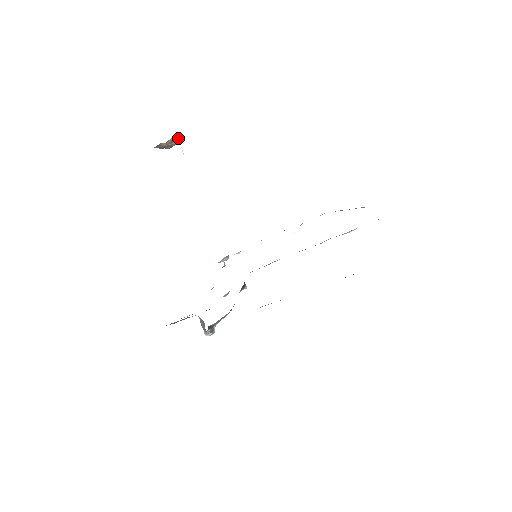
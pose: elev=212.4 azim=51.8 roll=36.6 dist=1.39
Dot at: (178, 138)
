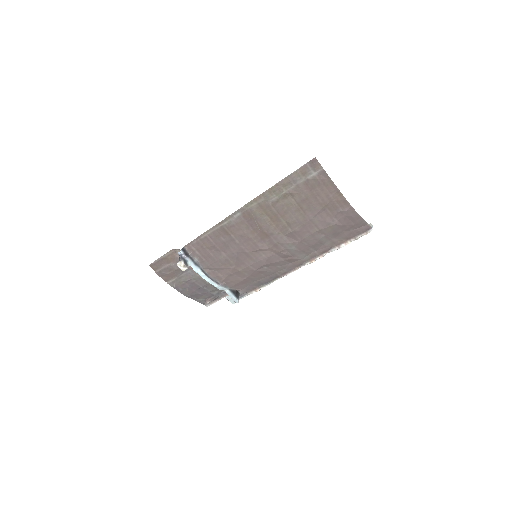
Dot at: occluded
